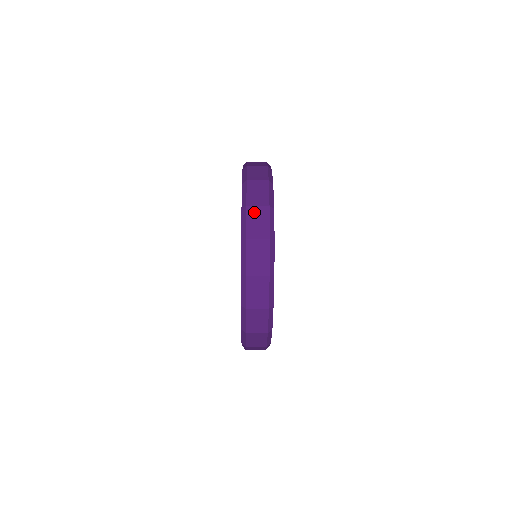
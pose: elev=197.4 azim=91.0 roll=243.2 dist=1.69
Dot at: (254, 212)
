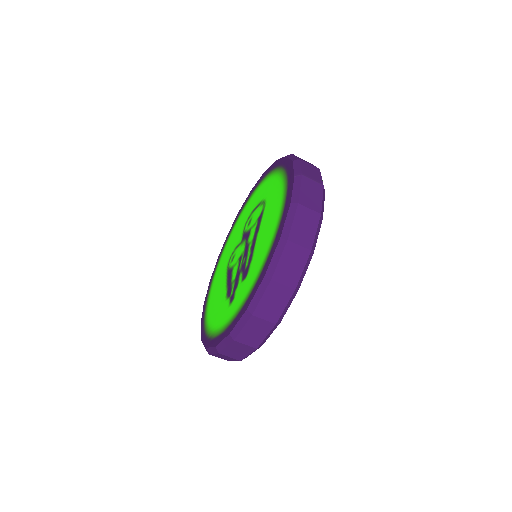
Dot at: (292, 251)
